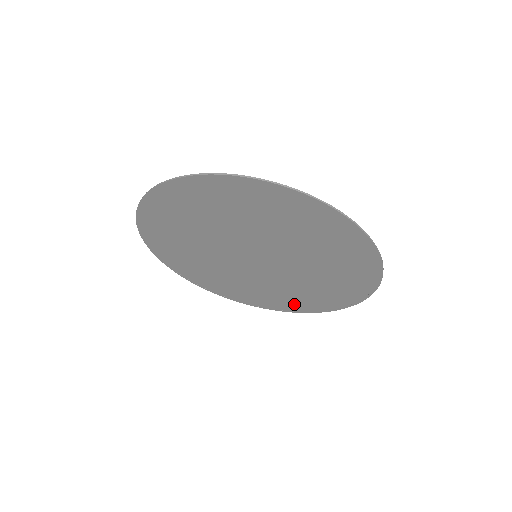
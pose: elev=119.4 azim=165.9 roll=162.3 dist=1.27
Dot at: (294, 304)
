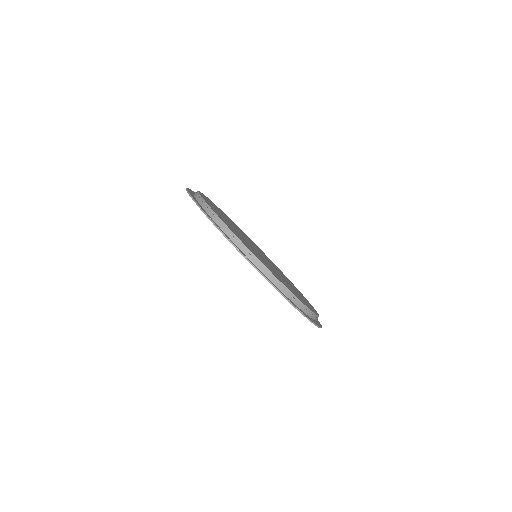
Dot at: occluded
